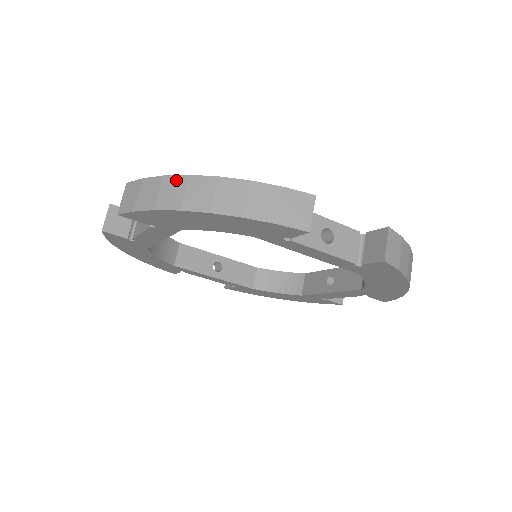
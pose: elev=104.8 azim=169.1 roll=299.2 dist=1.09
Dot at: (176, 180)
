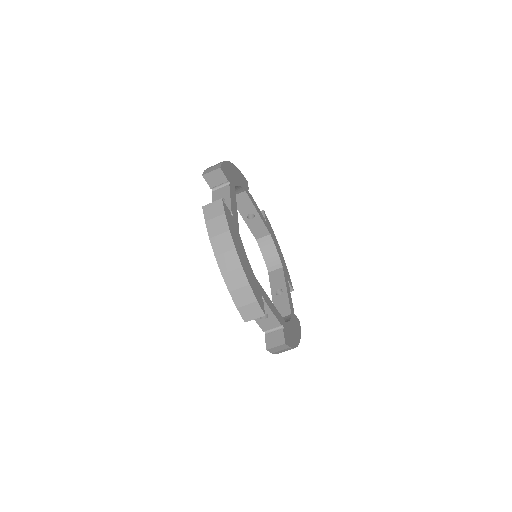
Dot at: (230, 242)
